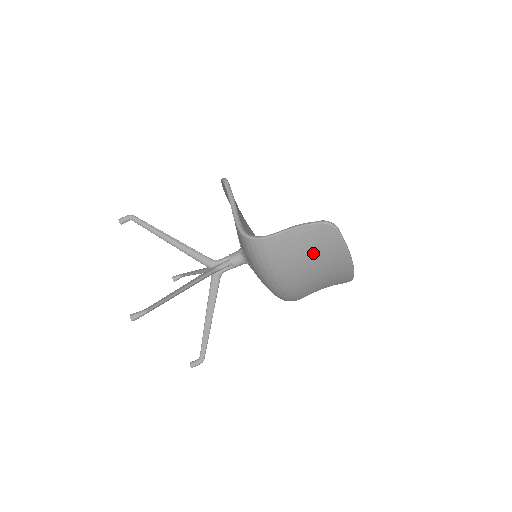
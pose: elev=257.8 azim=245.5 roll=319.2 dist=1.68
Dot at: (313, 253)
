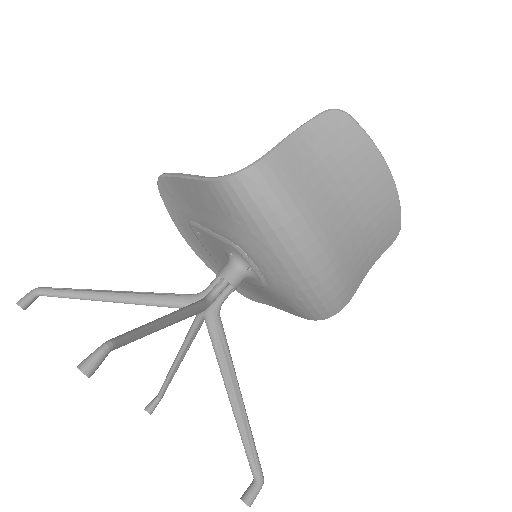
Dot at: (335, 171)
